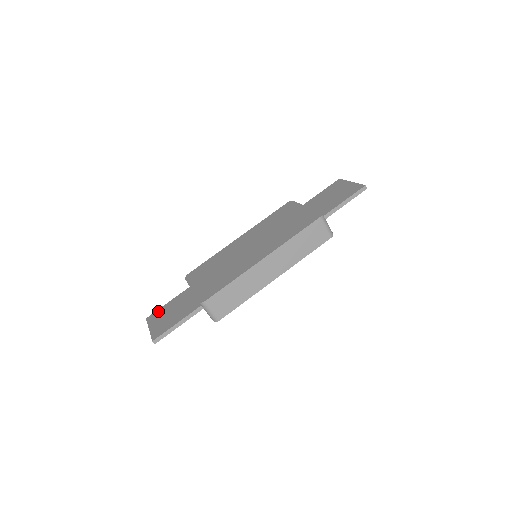
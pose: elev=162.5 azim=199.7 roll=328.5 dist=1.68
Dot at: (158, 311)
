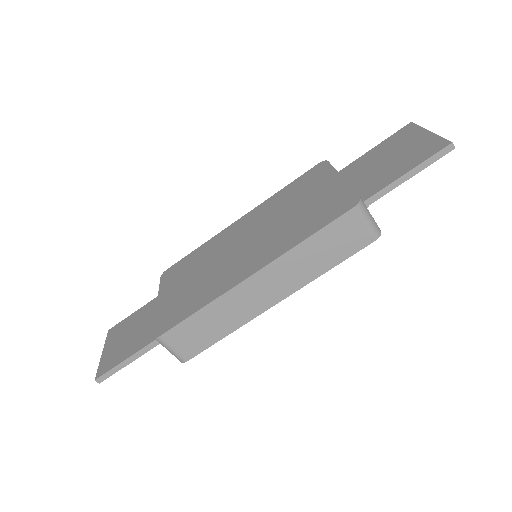
Dot at: (122, 323)
